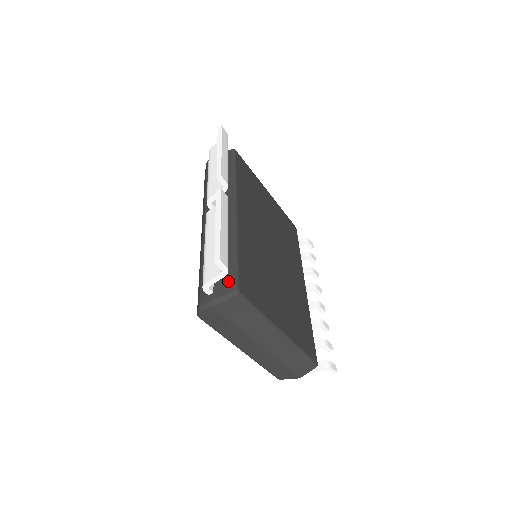
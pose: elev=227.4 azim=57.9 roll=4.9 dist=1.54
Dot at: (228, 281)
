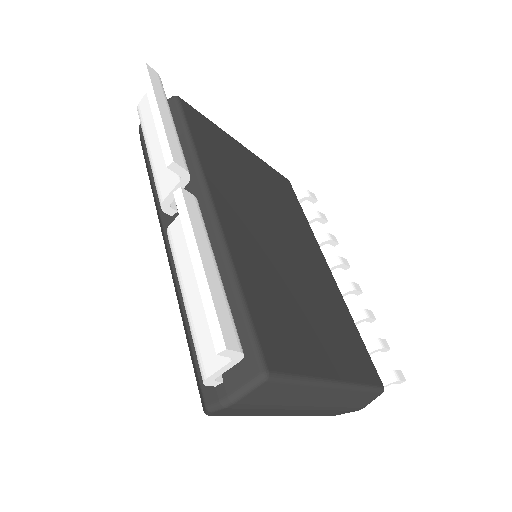
Dot at: occluded
